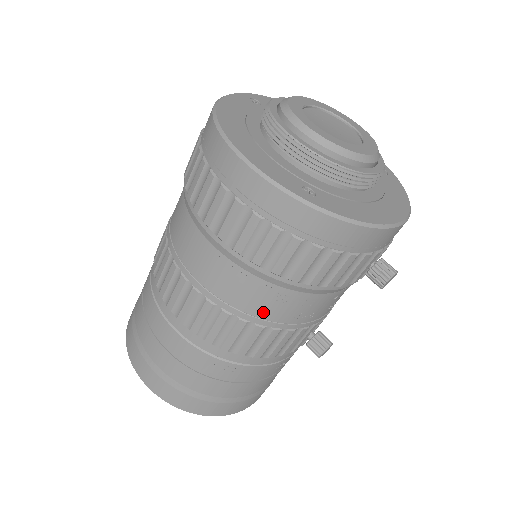
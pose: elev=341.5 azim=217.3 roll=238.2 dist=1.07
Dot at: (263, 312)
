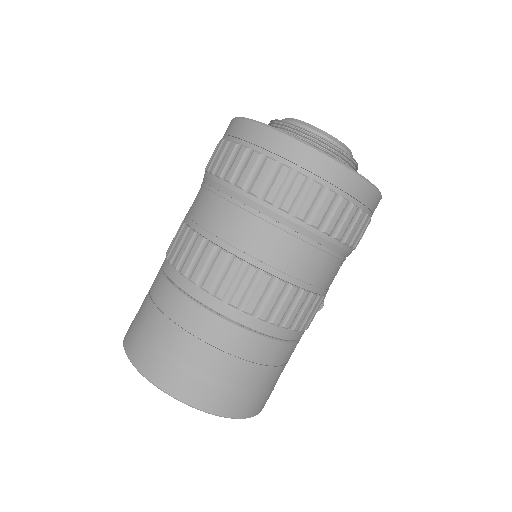
Dot at: (330, 283)
